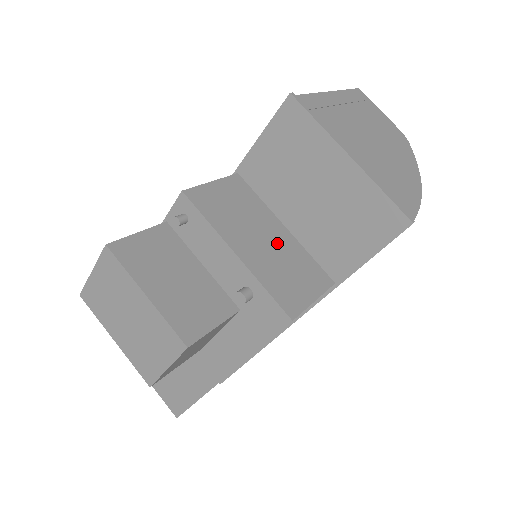
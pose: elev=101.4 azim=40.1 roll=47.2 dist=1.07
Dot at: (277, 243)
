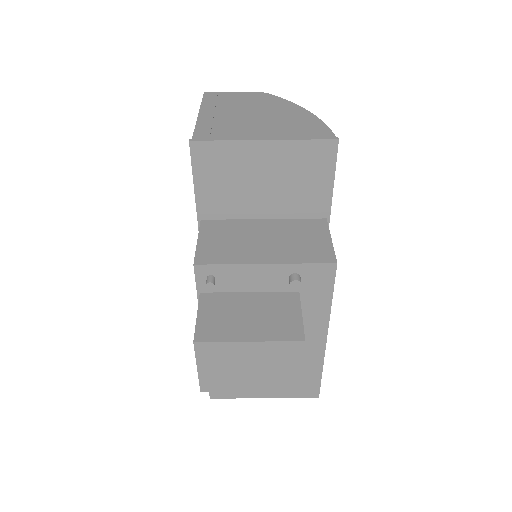
Dot at: (273, 233)
